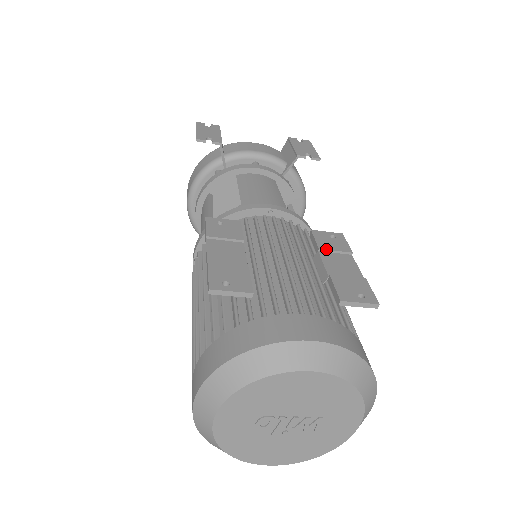
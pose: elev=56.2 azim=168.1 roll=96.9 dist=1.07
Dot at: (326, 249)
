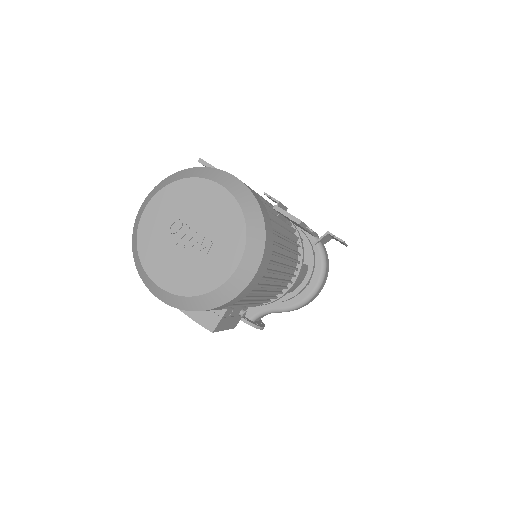
Dot at: occluded
